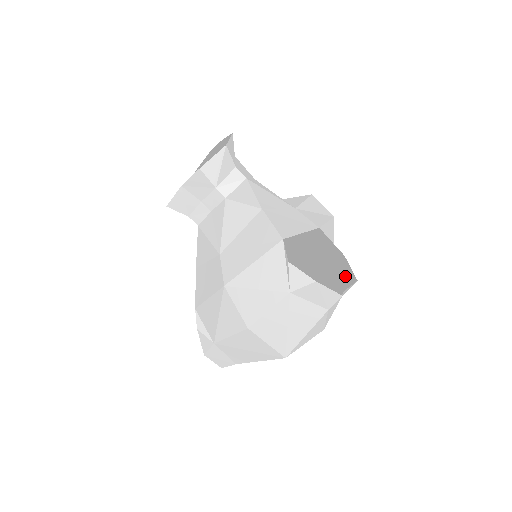
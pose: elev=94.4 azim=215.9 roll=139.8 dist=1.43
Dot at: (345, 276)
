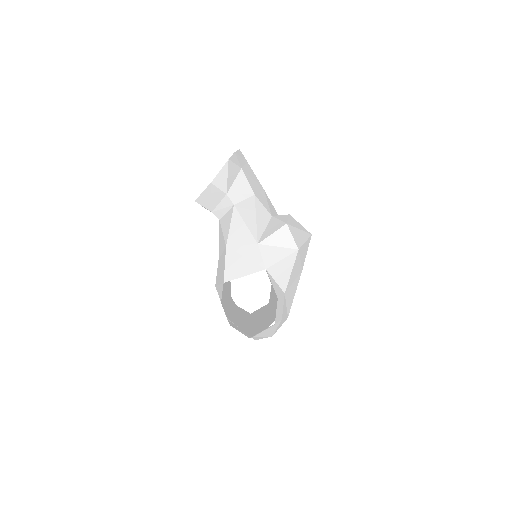
Dot at: (280, 311)
